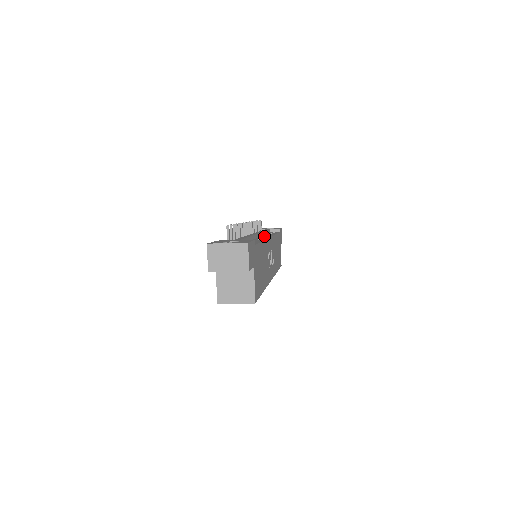
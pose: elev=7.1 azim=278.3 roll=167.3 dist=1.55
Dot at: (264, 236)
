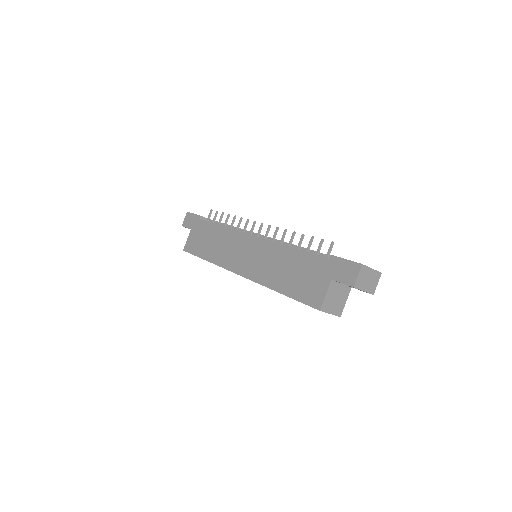
Dot at: occluded
